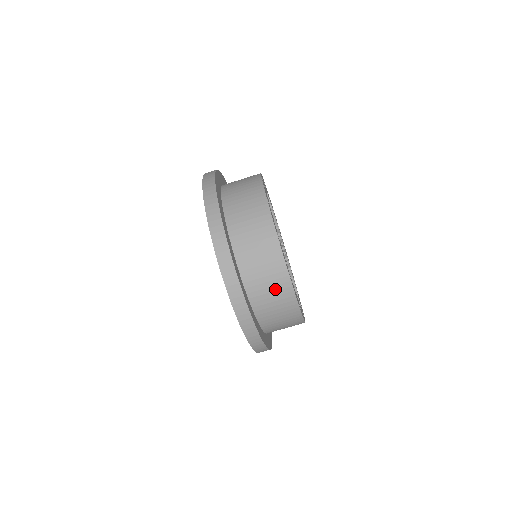
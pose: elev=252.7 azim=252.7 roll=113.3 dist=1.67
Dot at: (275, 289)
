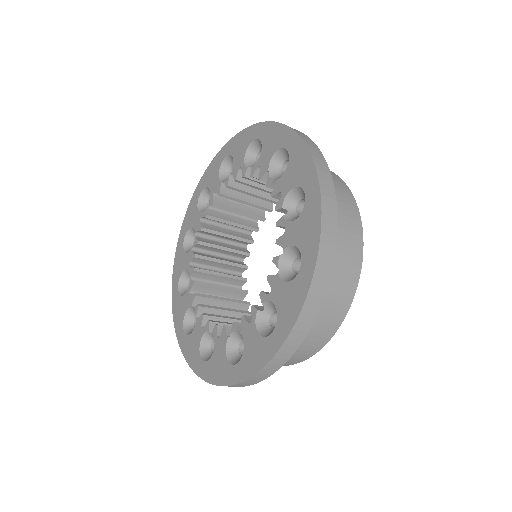
Dot at: occluded
